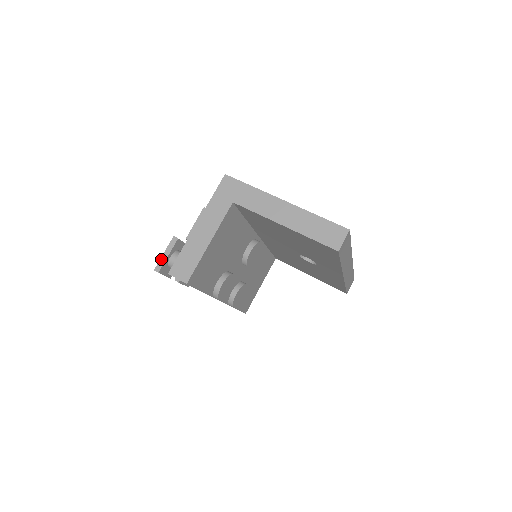
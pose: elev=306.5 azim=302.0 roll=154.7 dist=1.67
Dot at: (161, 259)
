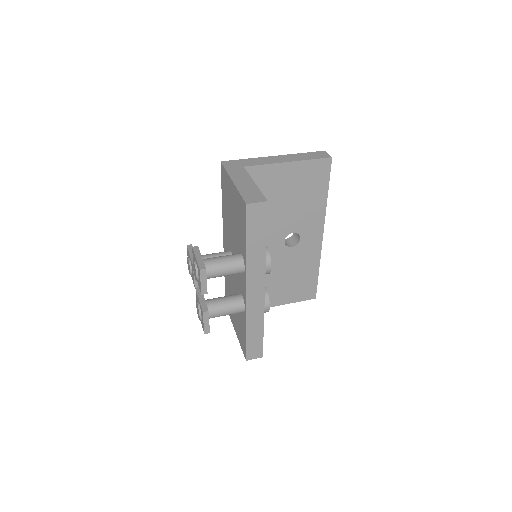
Dot at: (198, 261)
